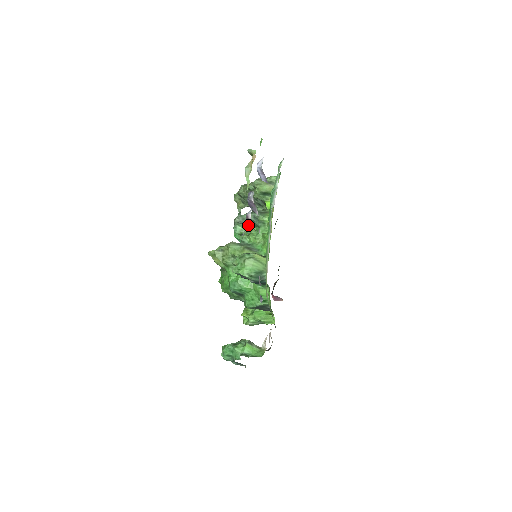
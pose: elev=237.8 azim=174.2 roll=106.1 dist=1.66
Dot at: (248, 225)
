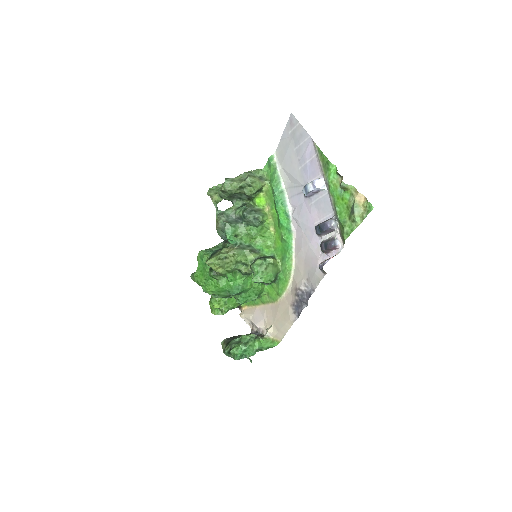
Dot at: (239, 224)
